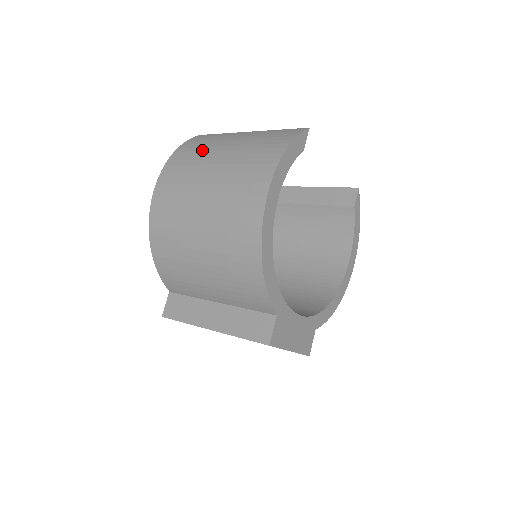
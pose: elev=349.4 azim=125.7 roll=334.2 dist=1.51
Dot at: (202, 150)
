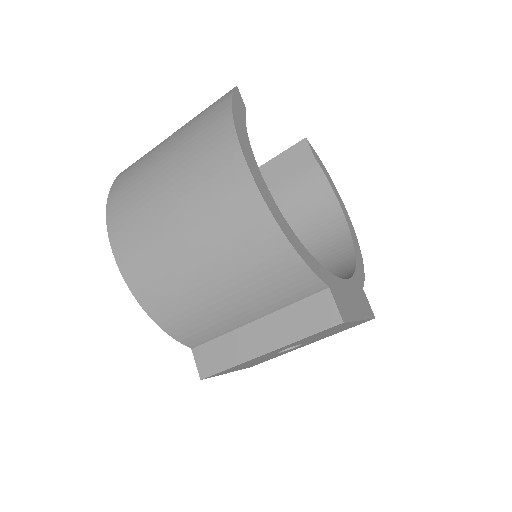
Dot at: (138, 176)
